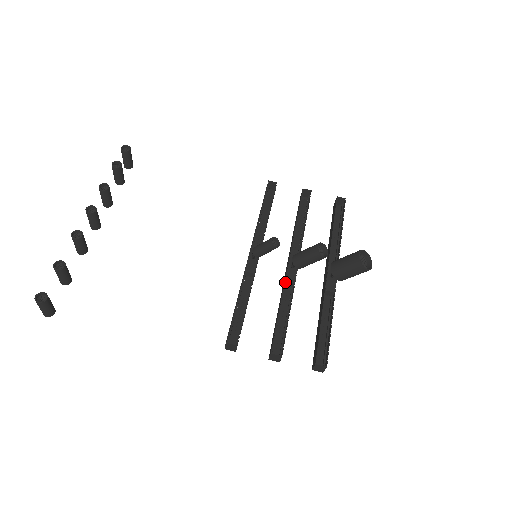
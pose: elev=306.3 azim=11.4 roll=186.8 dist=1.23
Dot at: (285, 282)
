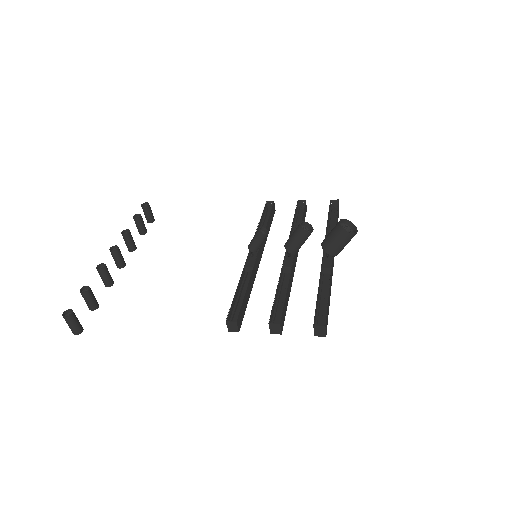
Dot at: (283, 269)
